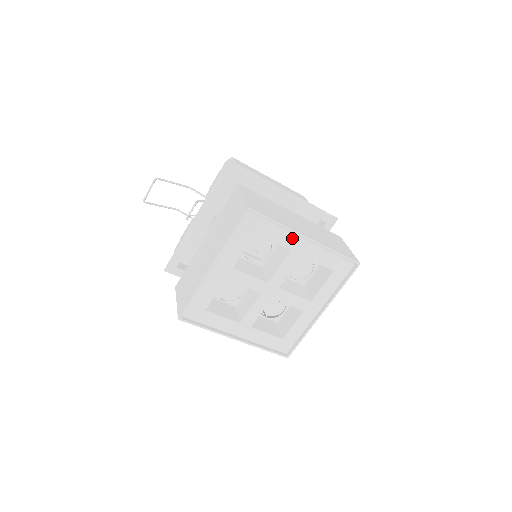
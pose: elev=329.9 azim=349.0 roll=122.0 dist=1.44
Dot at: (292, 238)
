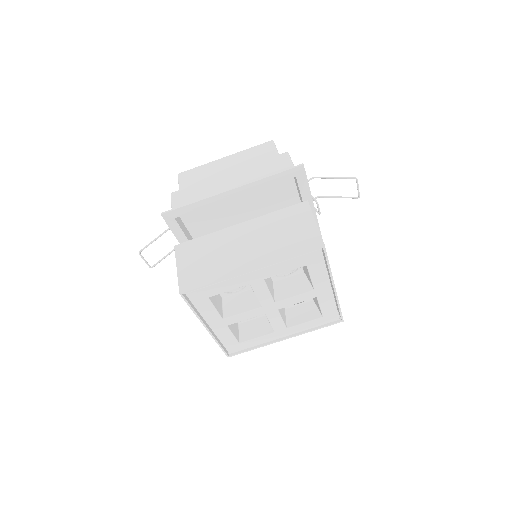
Dot at: (239, 279)
